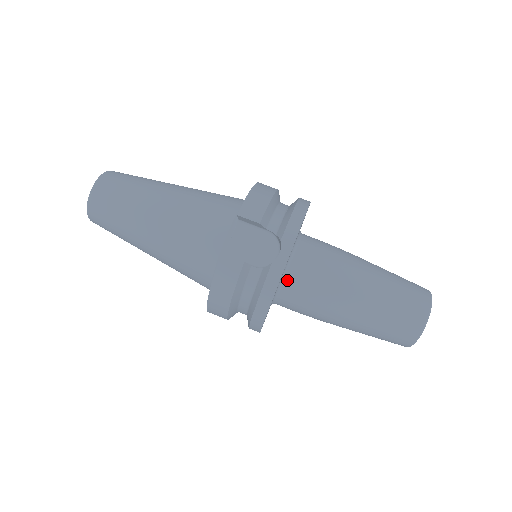
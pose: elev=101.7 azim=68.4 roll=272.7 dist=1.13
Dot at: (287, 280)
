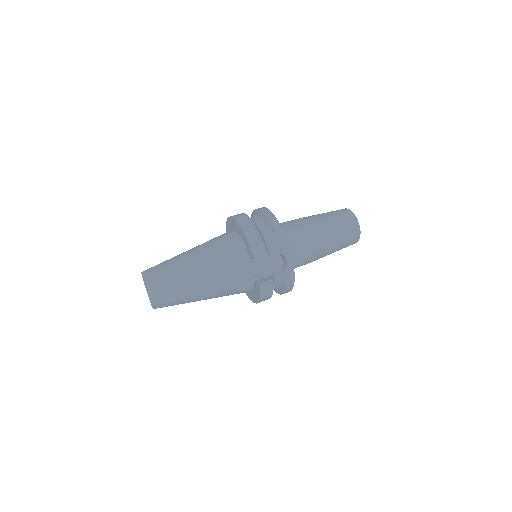
Dot at: occluded
